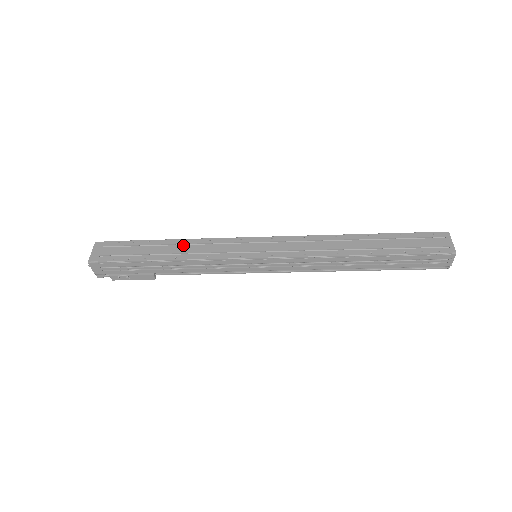
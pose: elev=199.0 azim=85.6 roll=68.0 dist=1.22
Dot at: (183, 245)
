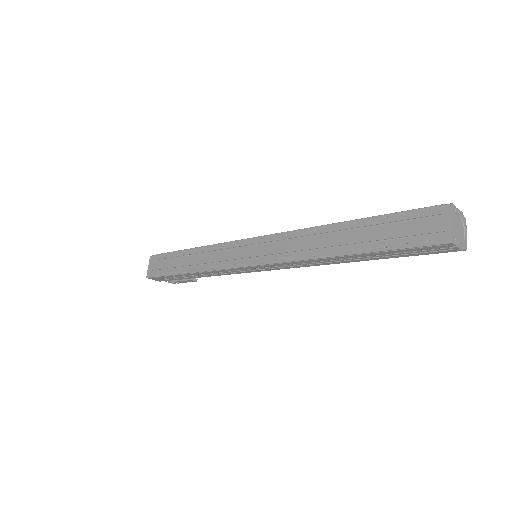
Dot at: (198, 255)
